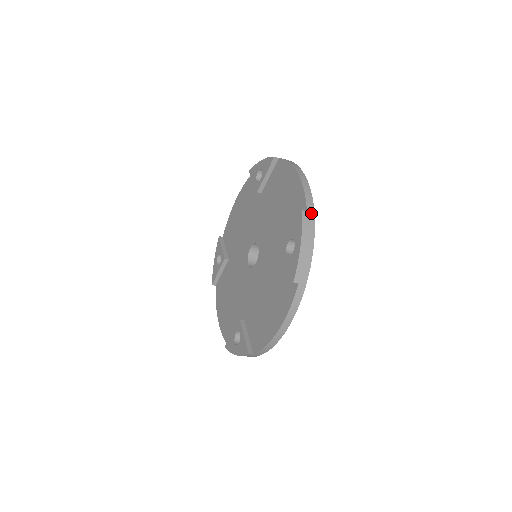
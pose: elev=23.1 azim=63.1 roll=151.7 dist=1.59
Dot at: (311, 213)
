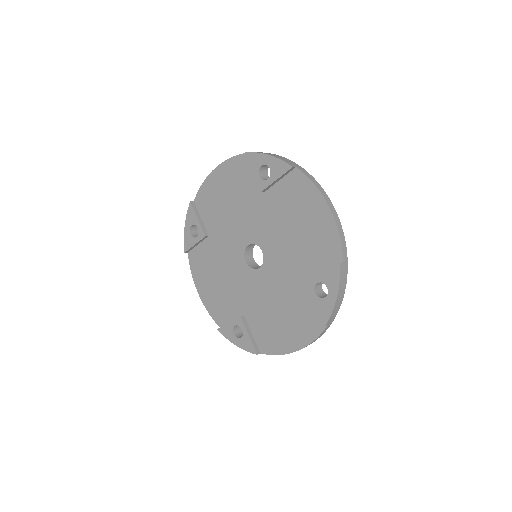
Dot at: (346, 262)
